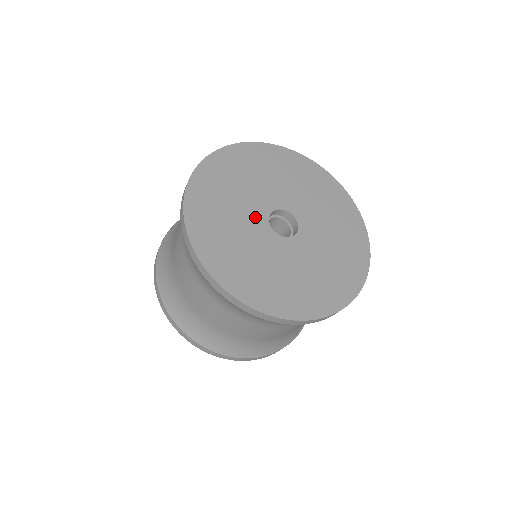
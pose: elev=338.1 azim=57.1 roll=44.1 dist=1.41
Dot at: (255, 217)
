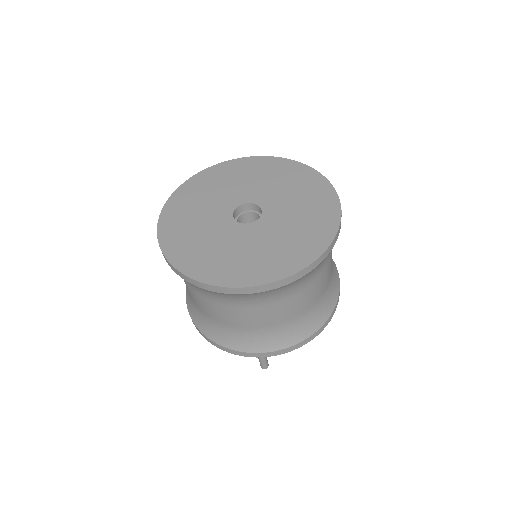
Dot at: (224, 206)
